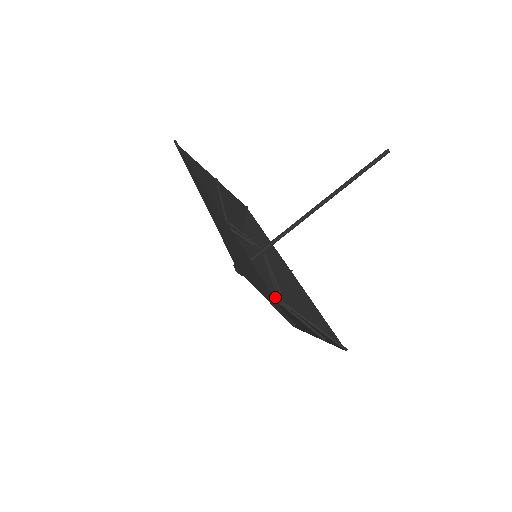
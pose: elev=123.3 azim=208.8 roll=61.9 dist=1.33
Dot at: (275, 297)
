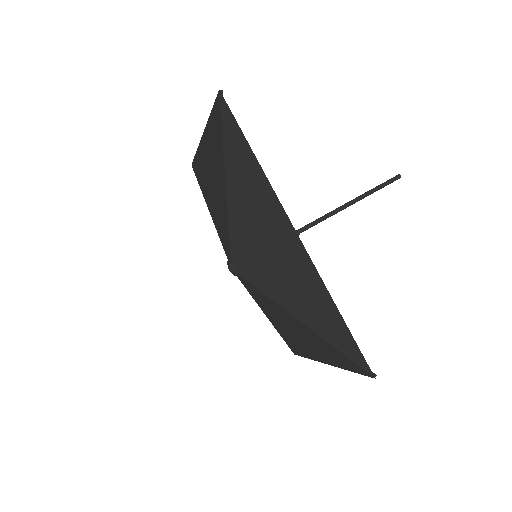
Dot at: (256, 301)
